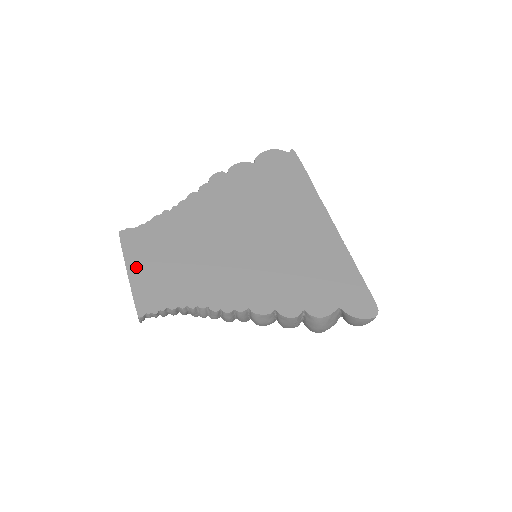
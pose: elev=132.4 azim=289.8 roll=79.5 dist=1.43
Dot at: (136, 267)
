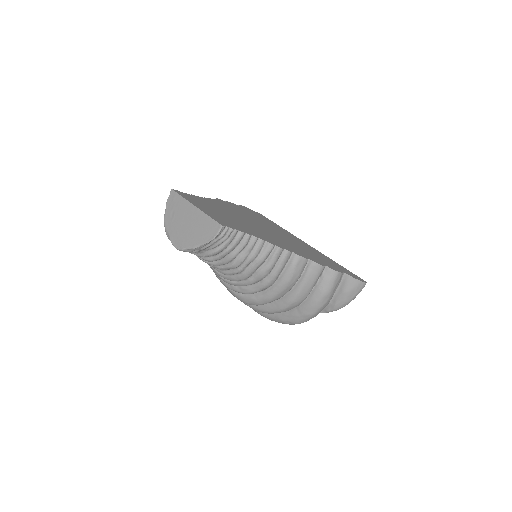
Dot at: (199, 206)
